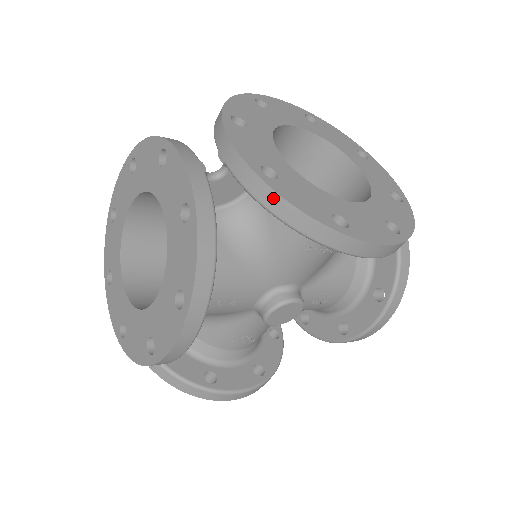
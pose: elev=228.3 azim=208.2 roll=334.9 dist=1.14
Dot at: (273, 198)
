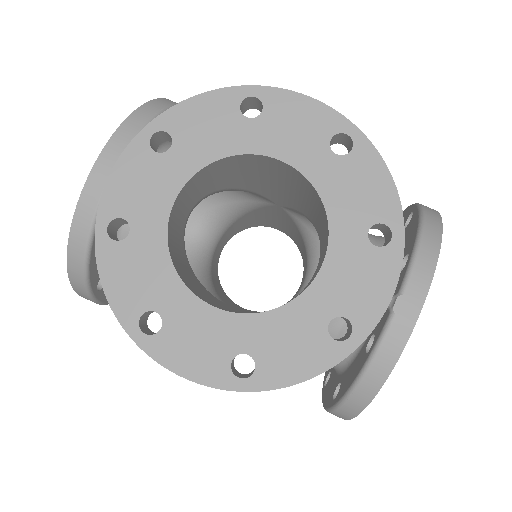
Dot at: (99, 260)
